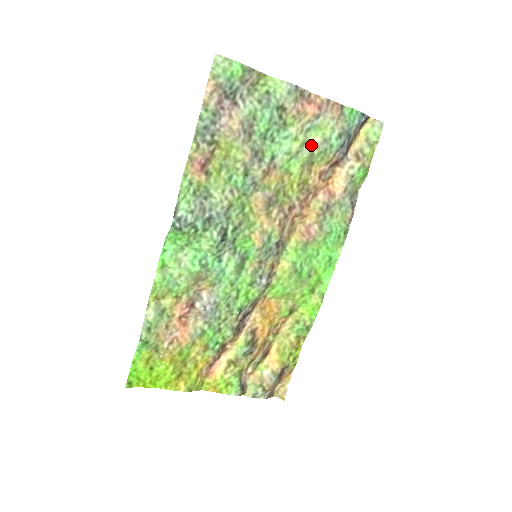
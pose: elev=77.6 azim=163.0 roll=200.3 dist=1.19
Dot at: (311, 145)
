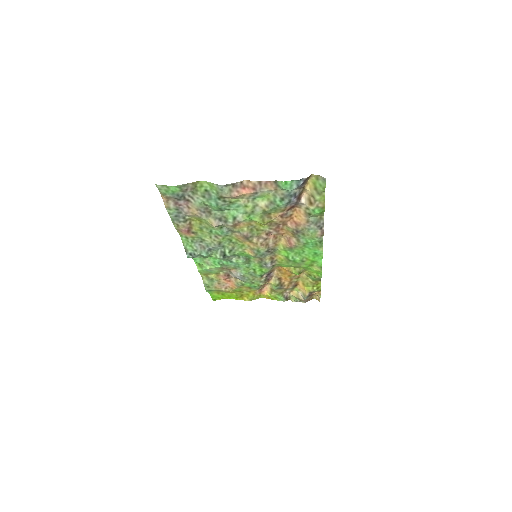
Dot at: (262, 206)
